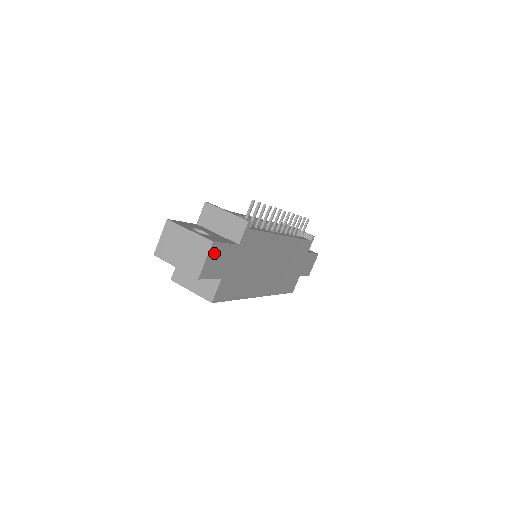
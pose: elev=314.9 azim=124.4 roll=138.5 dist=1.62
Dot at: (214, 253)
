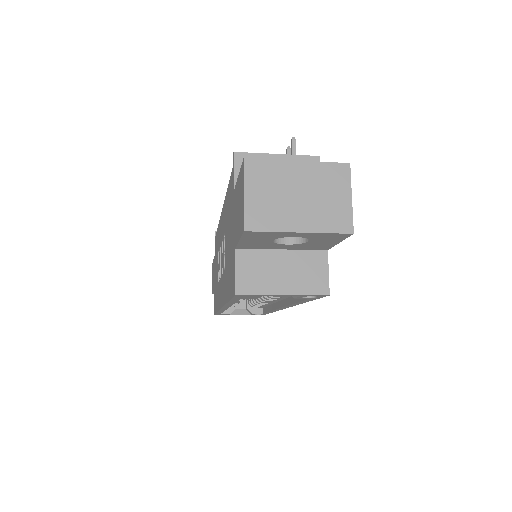
Dot at: occluded
